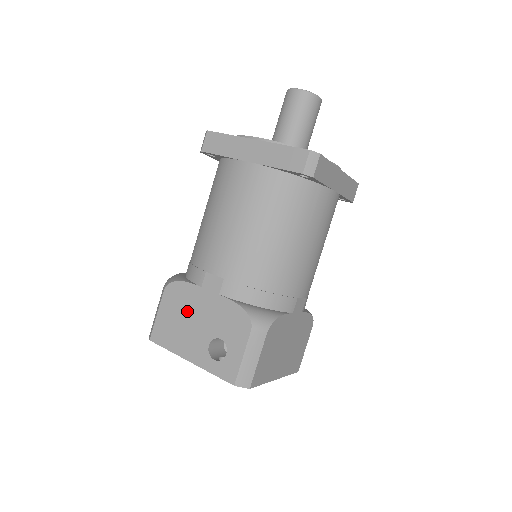
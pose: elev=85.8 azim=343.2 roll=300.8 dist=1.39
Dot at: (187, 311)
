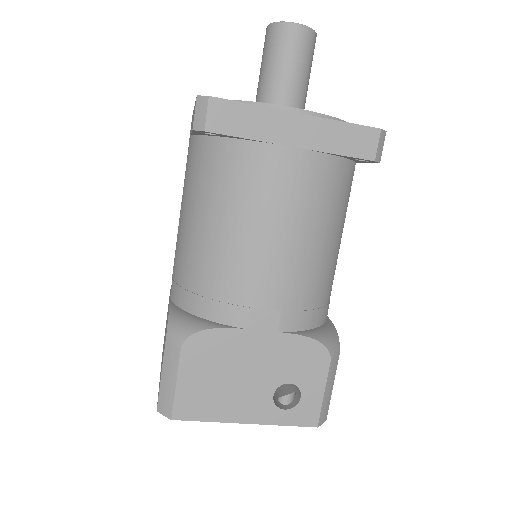
Dot at: (230, 365)
